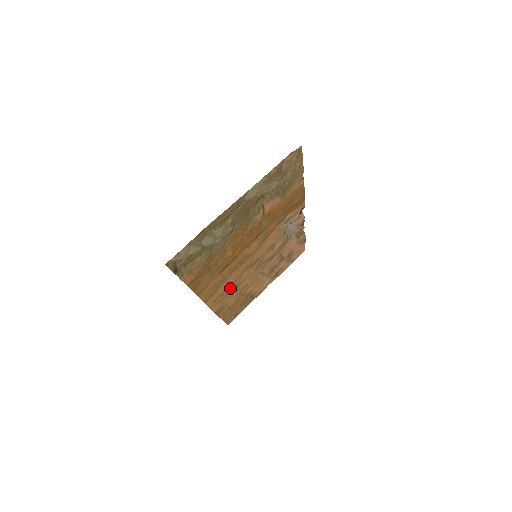
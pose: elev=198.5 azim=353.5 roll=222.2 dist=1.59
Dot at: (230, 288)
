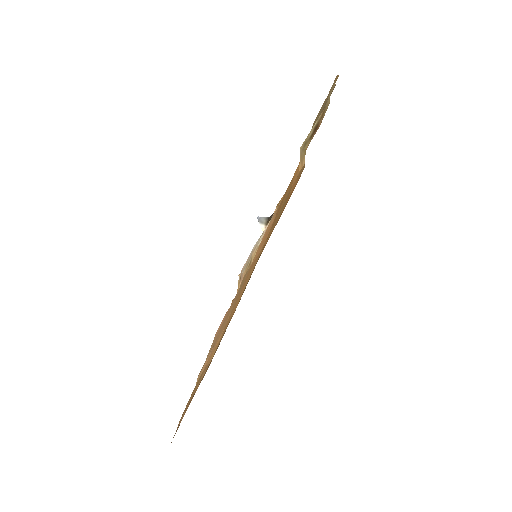
Dot at: occluded
